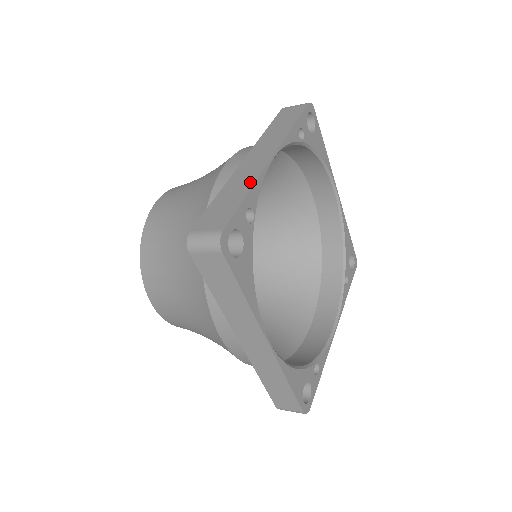
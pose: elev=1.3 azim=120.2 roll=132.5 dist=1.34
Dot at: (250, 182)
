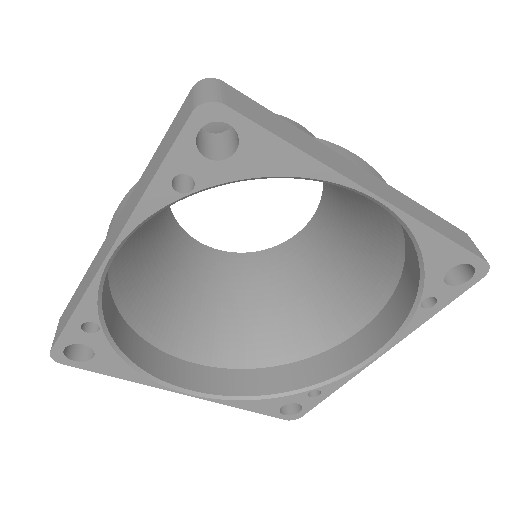
Dot at: (82, 292)
